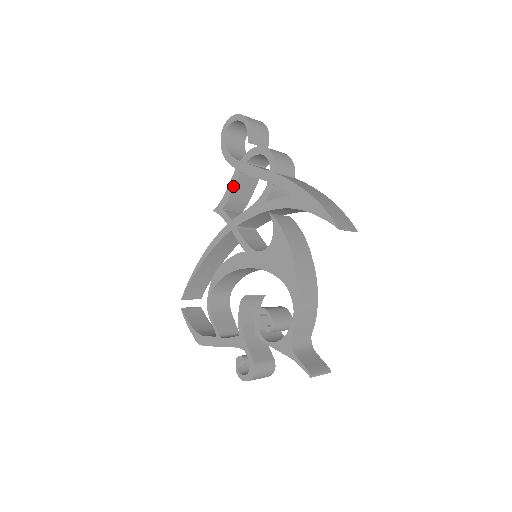
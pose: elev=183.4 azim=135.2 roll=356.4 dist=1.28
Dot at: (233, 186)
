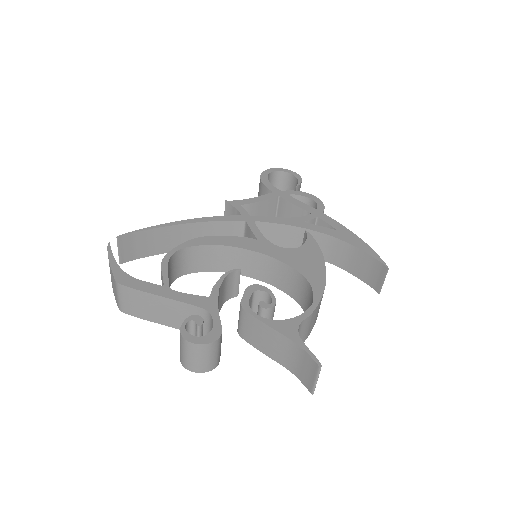
Dot at: (264, 199)
